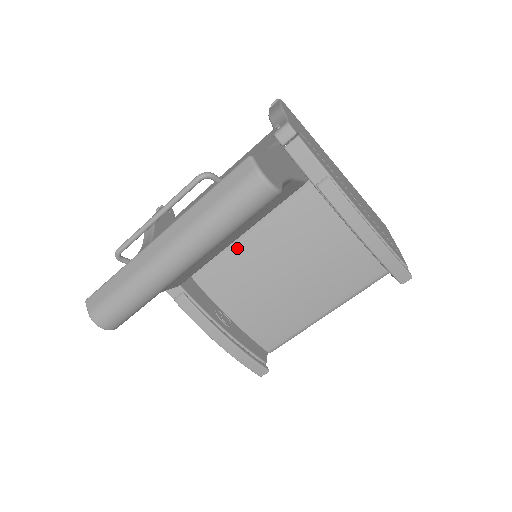
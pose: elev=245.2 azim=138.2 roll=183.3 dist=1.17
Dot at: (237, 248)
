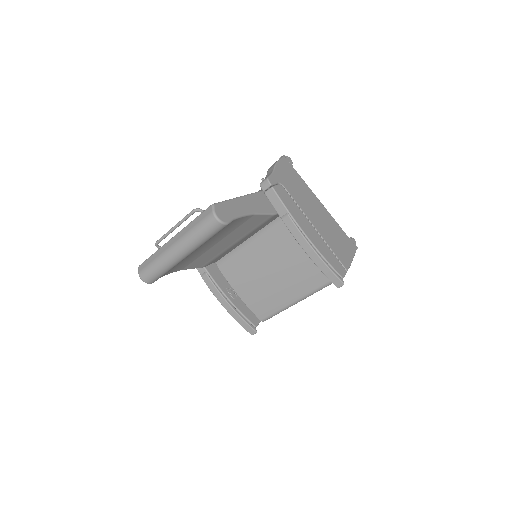
Dot at: (242, 249)
